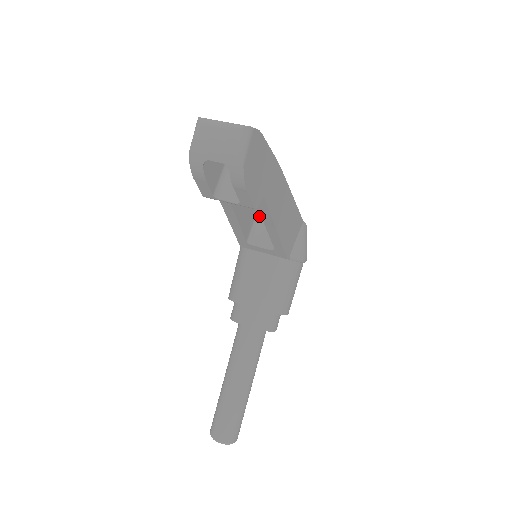
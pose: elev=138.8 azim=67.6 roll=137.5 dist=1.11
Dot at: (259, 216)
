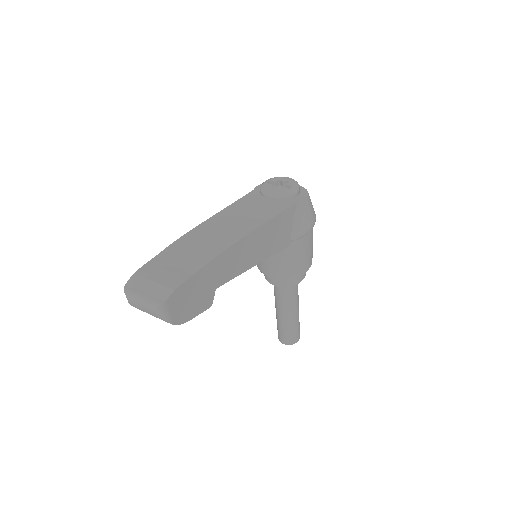
Dot at: occluded
